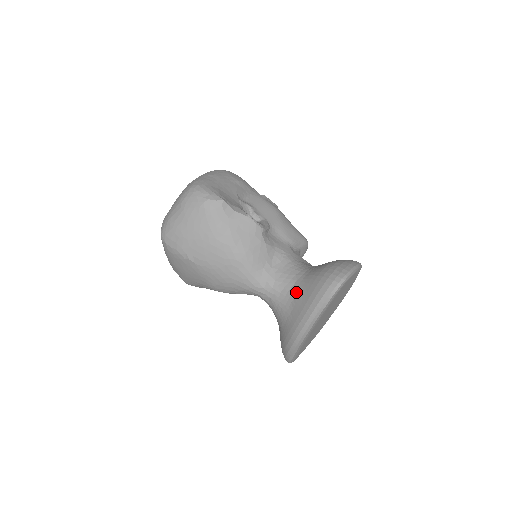
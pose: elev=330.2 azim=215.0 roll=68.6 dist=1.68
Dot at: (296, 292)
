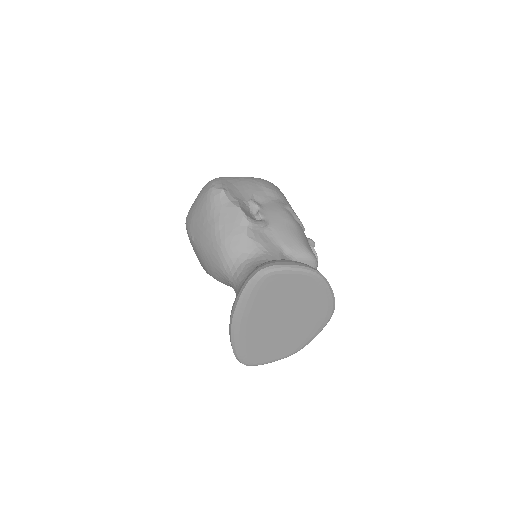
Dot at: occluded
